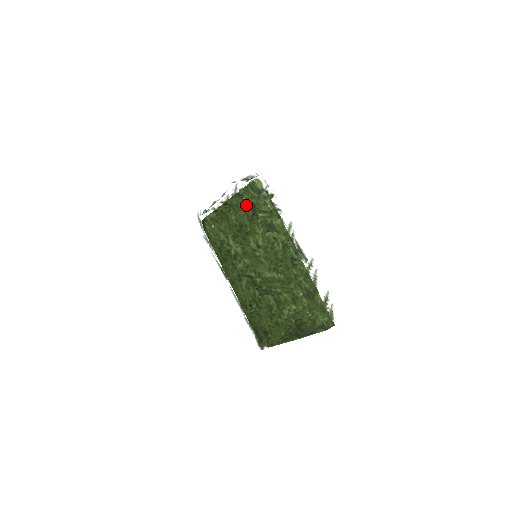
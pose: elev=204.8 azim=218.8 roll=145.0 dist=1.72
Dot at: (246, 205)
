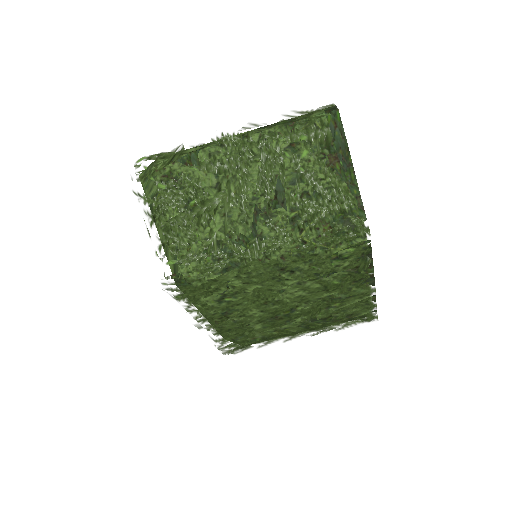
Dot at: (160, 185)
